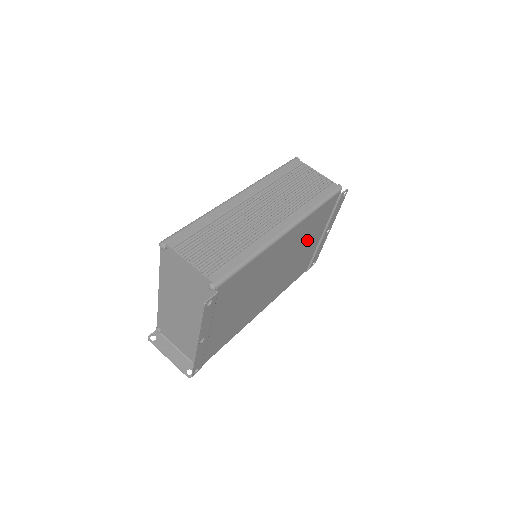
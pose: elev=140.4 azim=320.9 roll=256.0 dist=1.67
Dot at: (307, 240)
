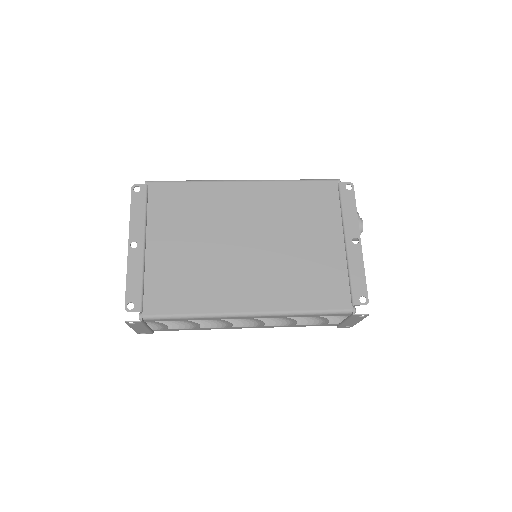
Dot at: (304, 227)
